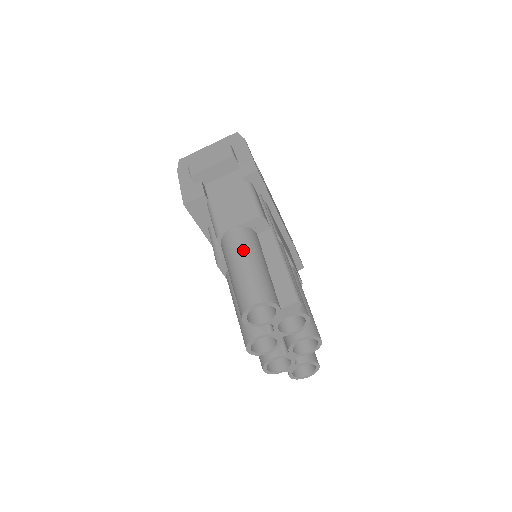
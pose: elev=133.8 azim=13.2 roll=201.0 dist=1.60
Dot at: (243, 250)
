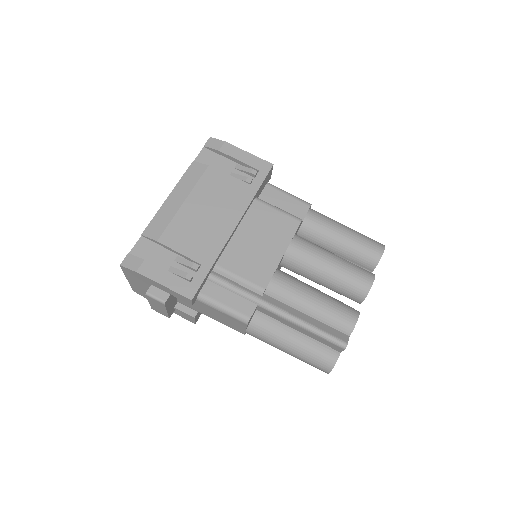
Dot at: (274, 345)
